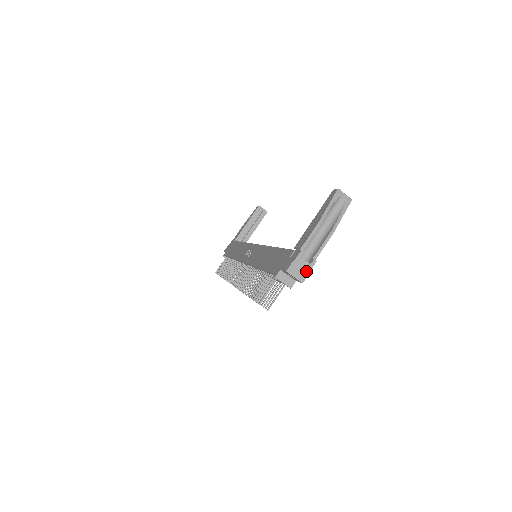
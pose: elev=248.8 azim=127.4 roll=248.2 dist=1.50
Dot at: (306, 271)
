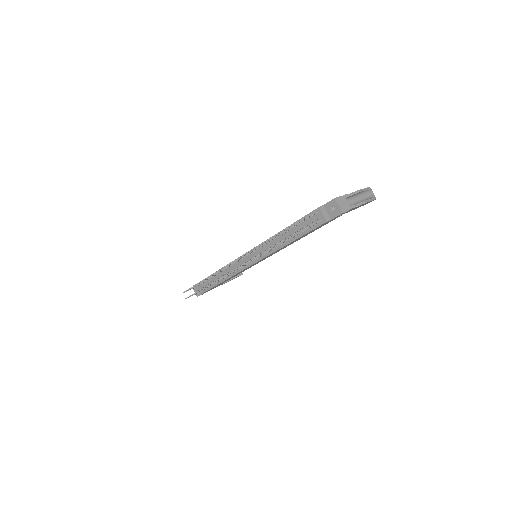
Dot at: (346, 208)
